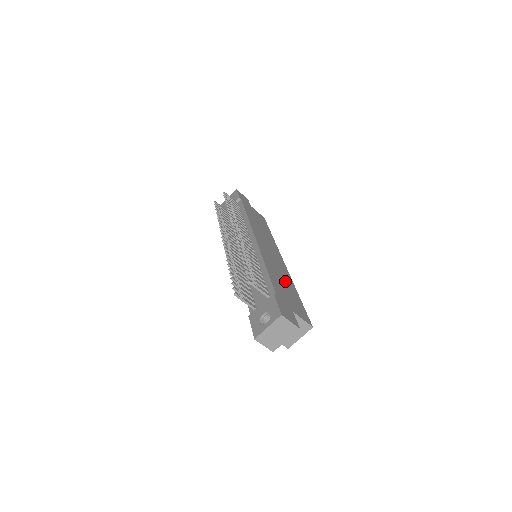
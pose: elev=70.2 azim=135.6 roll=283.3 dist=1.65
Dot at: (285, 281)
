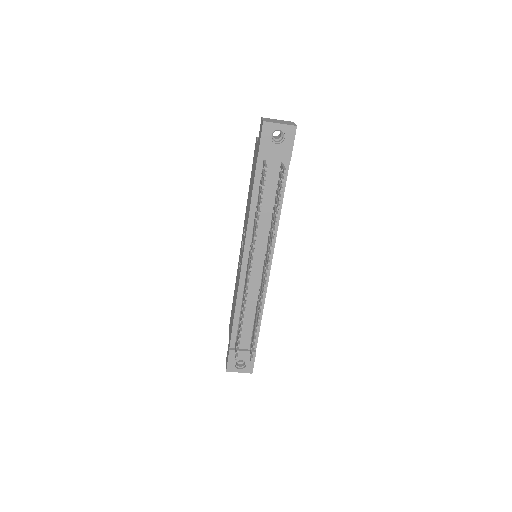
Dot at: occluded
